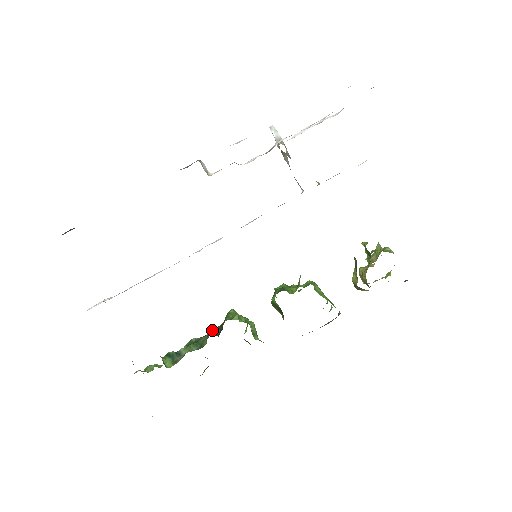
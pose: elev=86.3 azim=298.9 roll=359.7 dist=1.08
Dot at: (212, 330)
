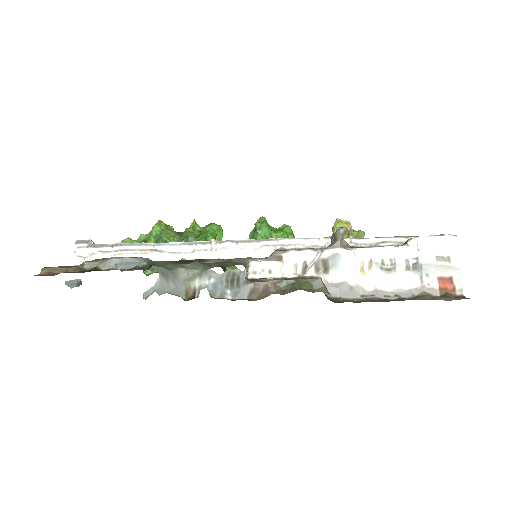
Dot at: occluded
